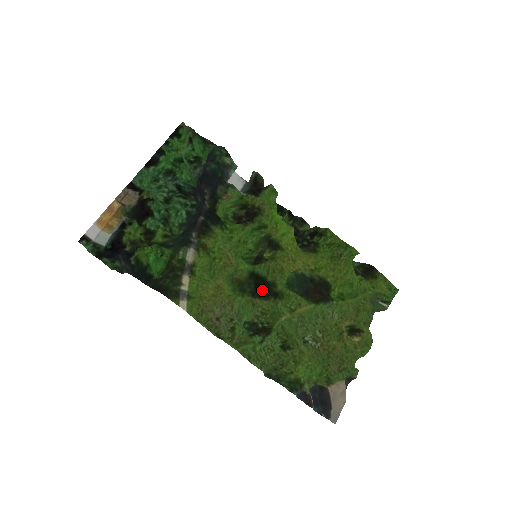
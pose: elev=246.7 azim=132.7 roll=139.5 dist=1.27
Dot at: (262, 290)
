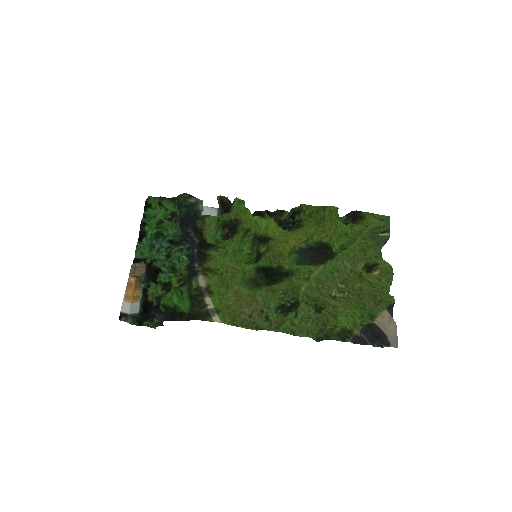
Dot at: (273, 277)
